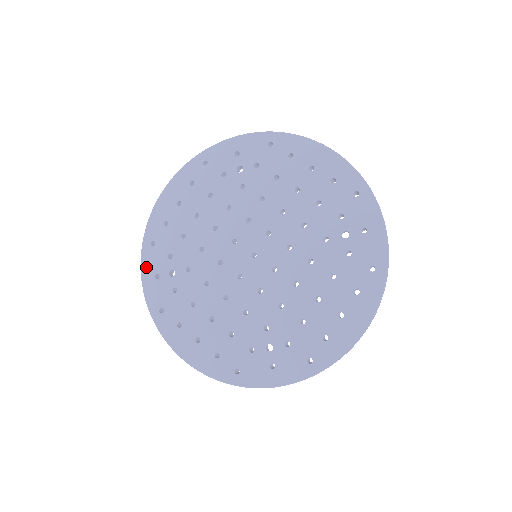
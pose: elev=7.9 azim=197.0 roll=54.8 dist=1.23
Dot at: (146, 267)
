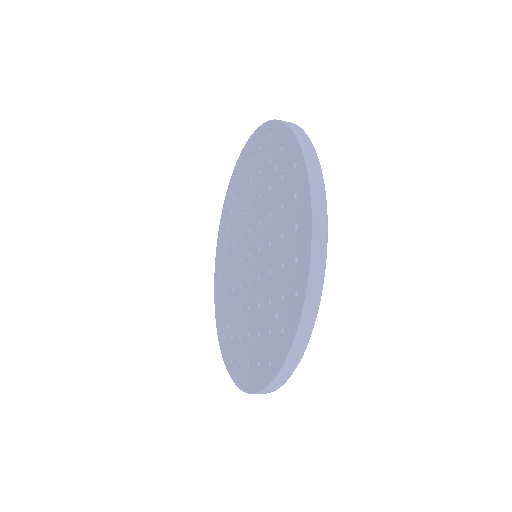
Dot at: (228, 191)
